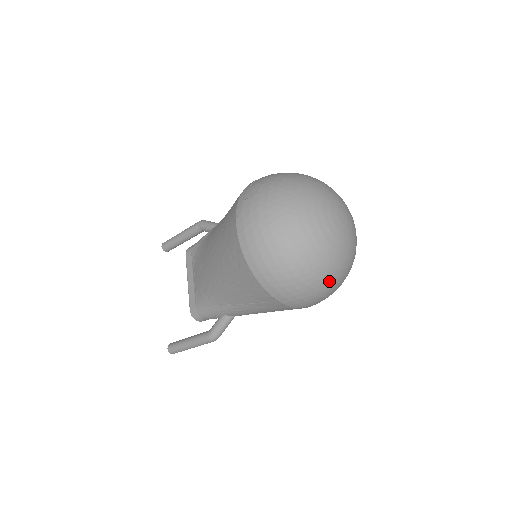
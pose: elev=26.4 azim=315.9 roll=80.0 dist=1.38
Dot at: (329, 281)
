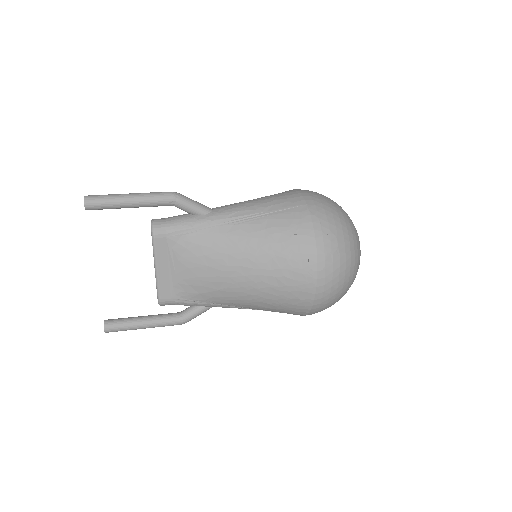
Dot at: occluded
